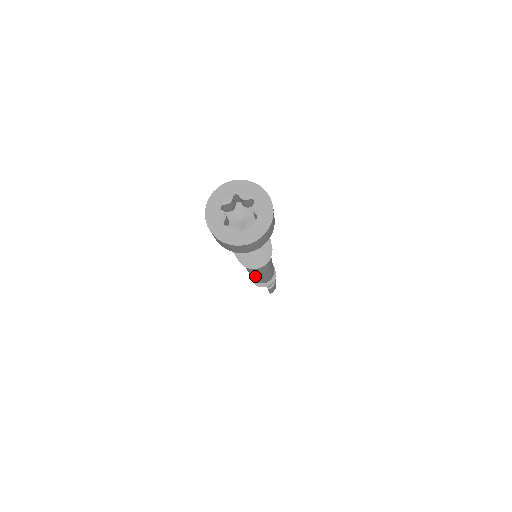
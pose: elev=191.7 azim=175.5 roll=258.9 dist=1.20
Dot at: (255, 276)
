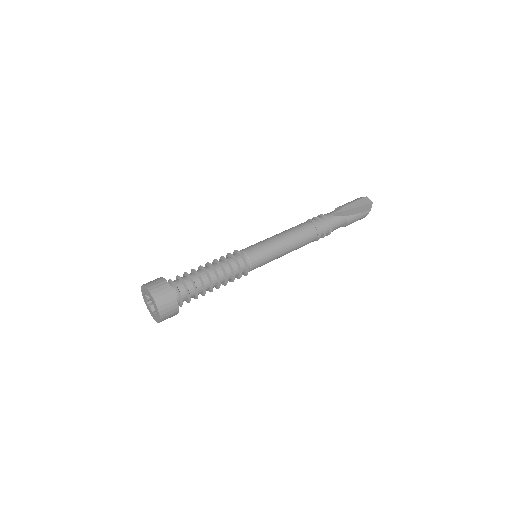
Dot at: occluded
